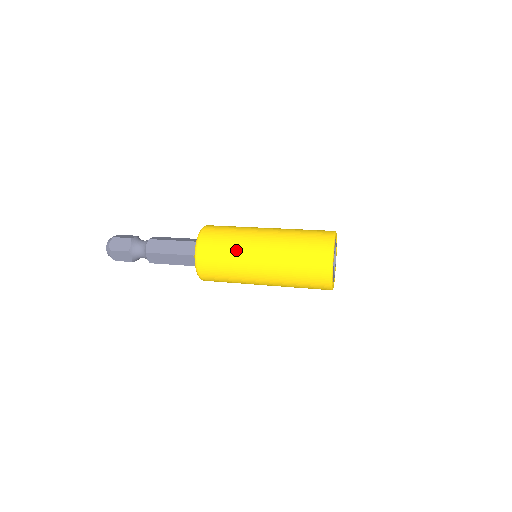
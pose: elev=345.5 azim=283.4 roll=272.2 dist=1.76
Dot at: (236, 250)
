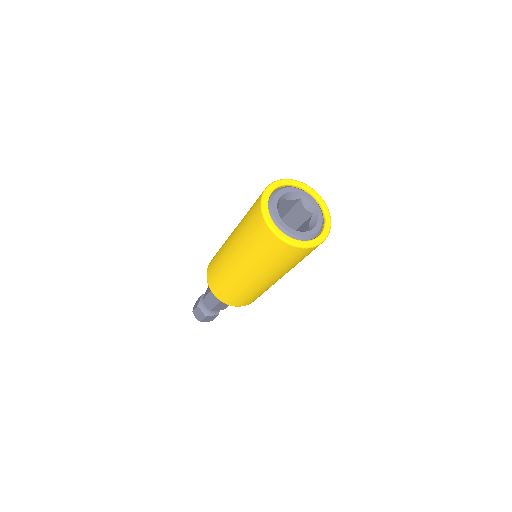
Dot at: occluded
